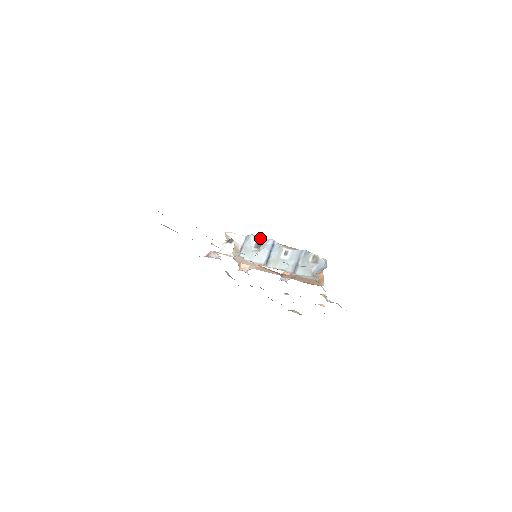
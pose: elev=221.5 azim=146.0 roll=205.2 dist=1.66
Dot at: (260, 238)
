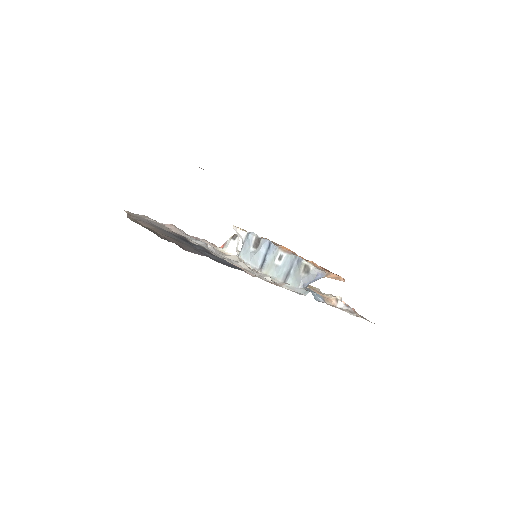
Dot at: (258, 237)
